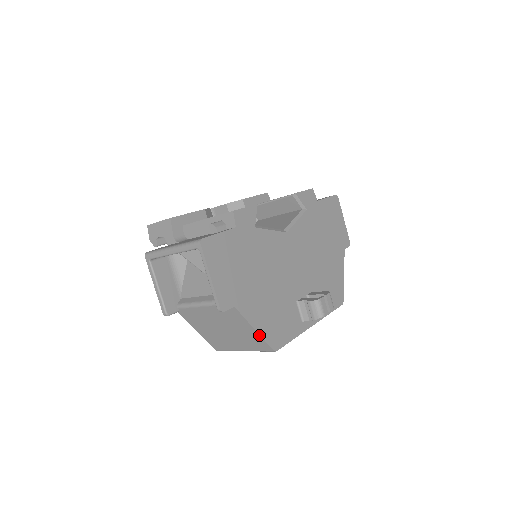
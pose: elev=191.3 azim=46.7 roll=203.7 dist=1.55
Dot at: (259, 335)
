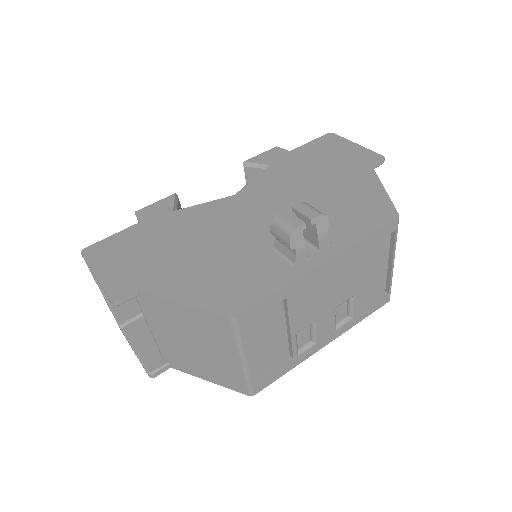
Dot at: (193, 308)
